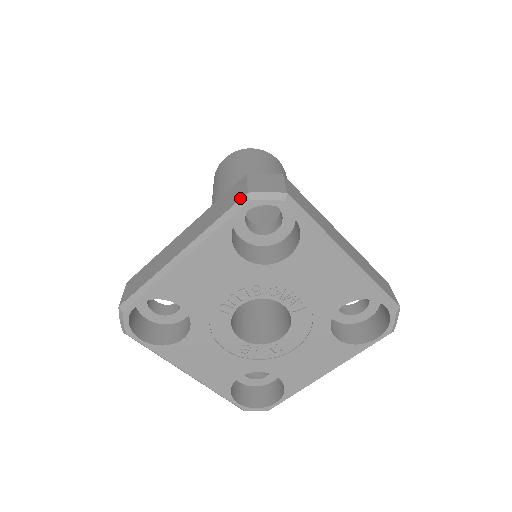
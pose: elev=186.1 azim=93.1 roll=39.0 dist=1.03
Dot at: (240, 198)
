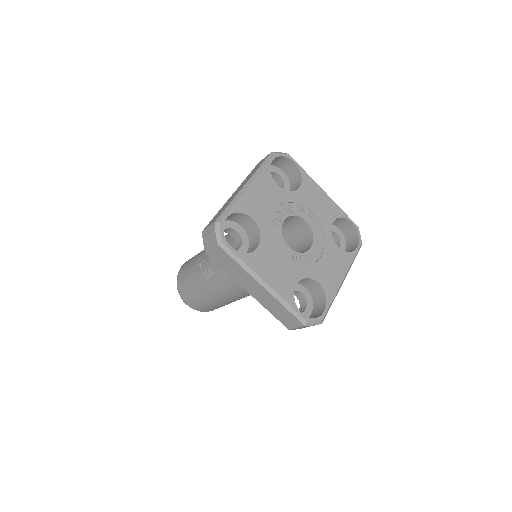
Dot at: (269, 155)
